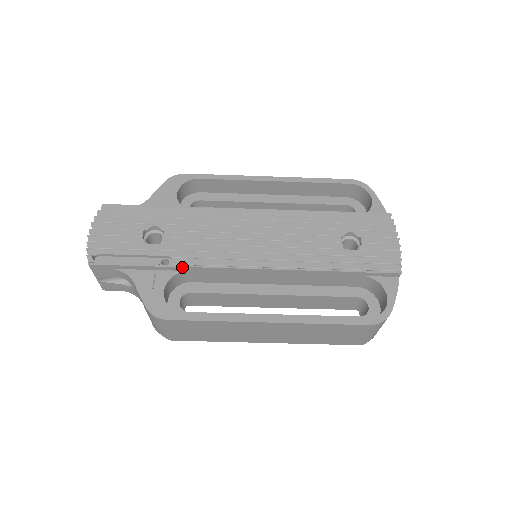
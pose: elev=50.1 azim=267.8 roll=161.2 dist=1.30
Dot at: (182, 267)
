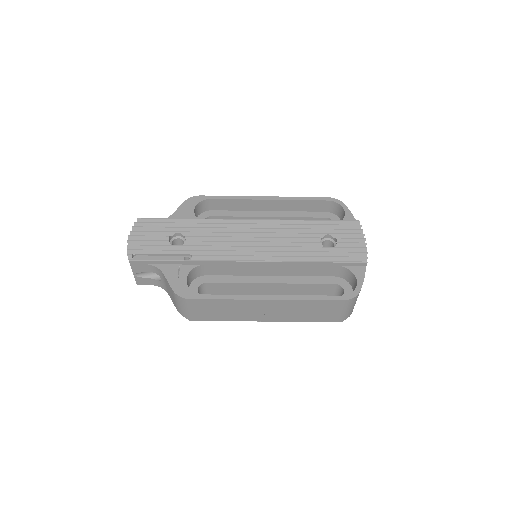
Dot at: (200, 261)
